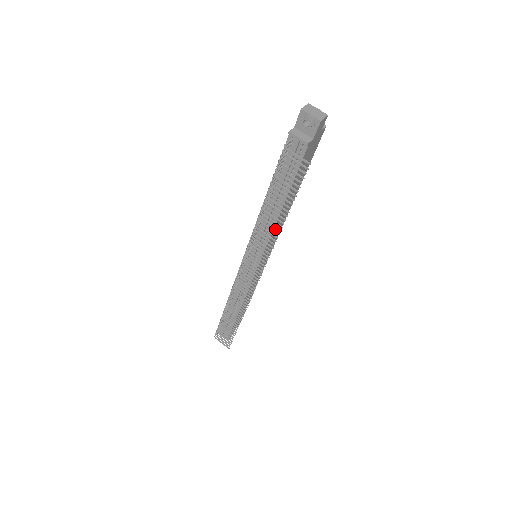
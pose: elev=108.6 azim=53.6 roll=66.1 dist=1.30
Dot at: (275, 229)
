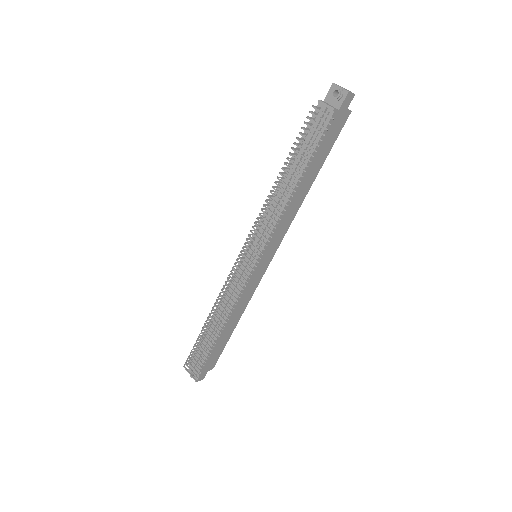
Dot at: (283, 217)
